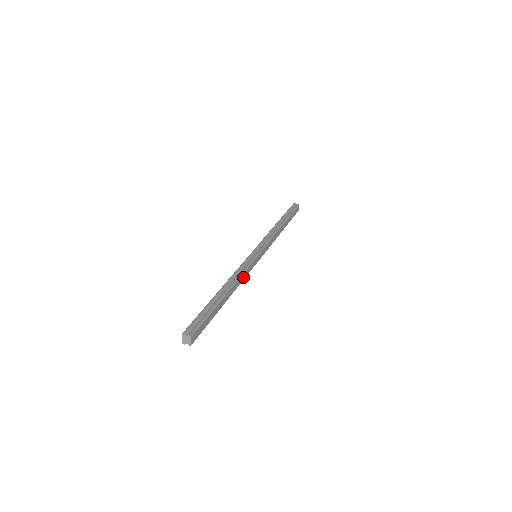
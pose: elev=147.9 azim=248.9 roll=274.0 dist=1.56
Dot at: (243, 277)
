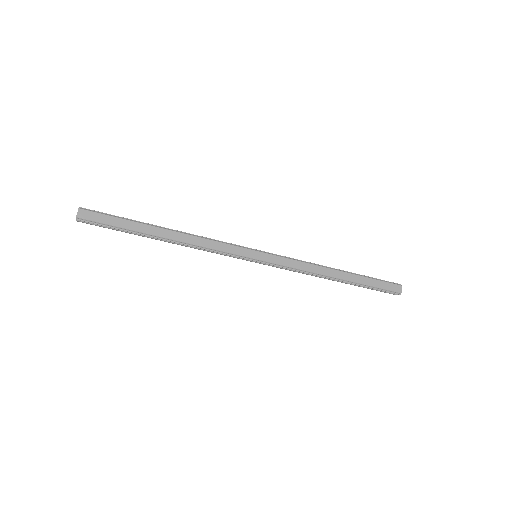
Dot at: (208, 244)
